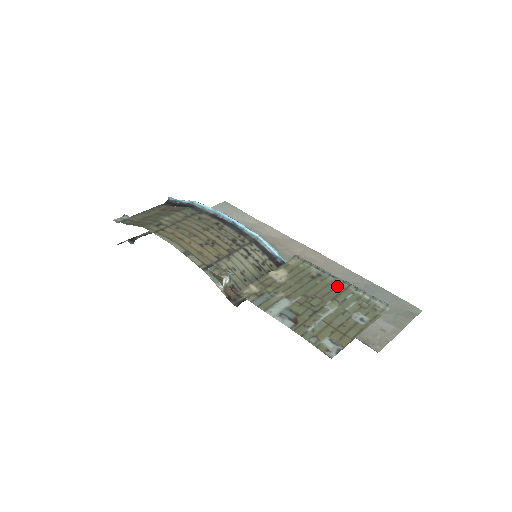
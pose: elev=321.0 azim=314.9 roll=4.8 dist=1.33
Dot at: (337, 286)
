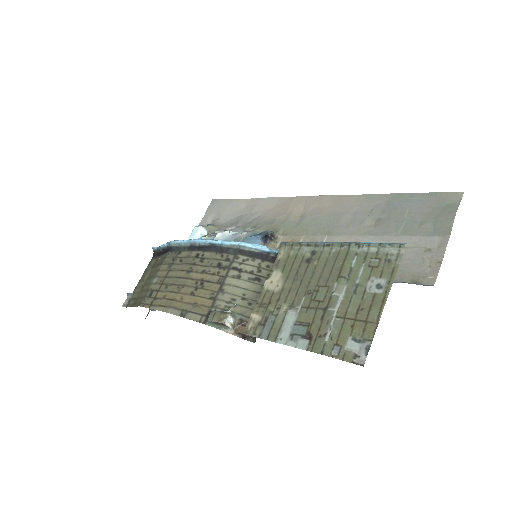
Dot at: (336, 256)
